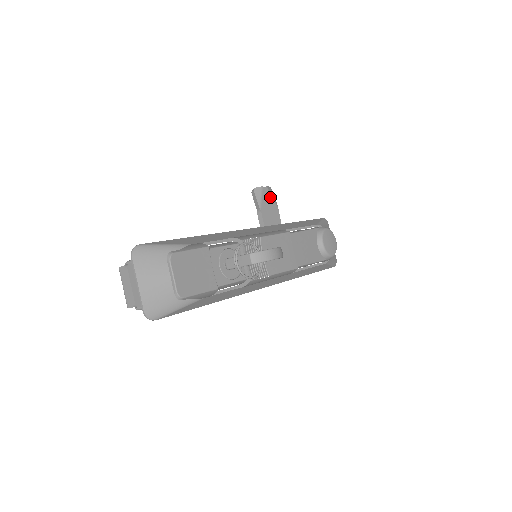
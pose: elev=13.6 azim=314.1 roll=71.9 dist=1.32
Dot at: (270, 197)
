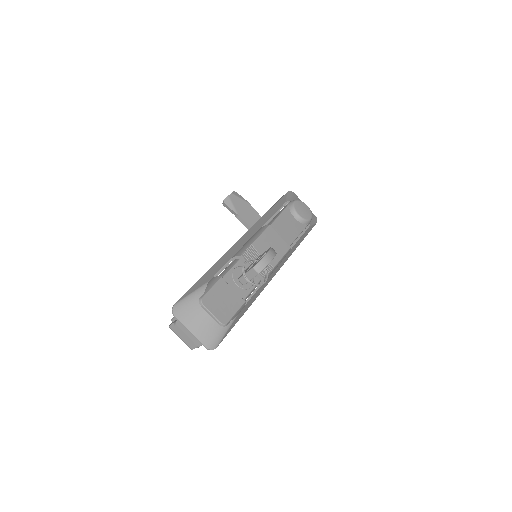
Dot at: (239, 199)
